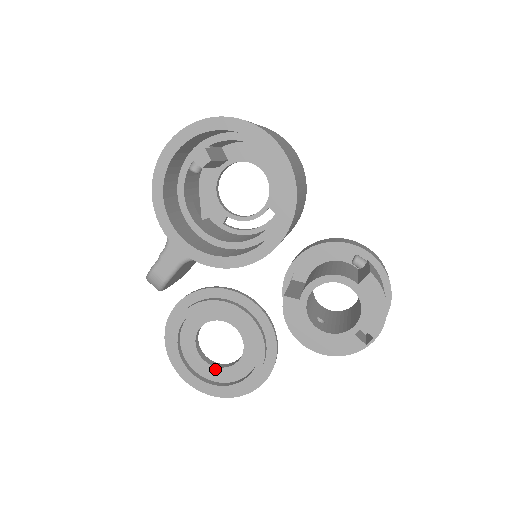
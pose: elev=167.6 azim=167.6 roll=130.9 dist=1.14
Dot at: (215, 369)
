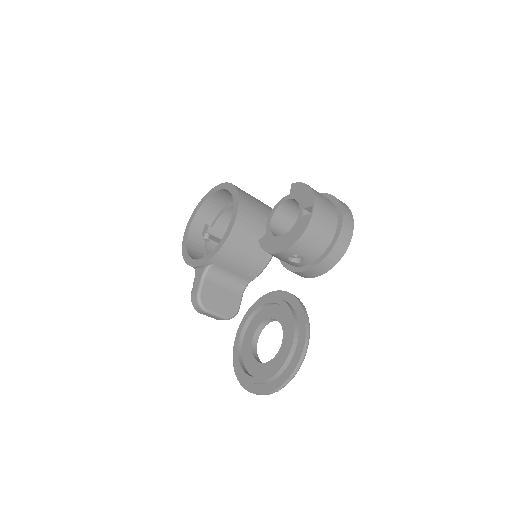
Dot at: (271, 362)
